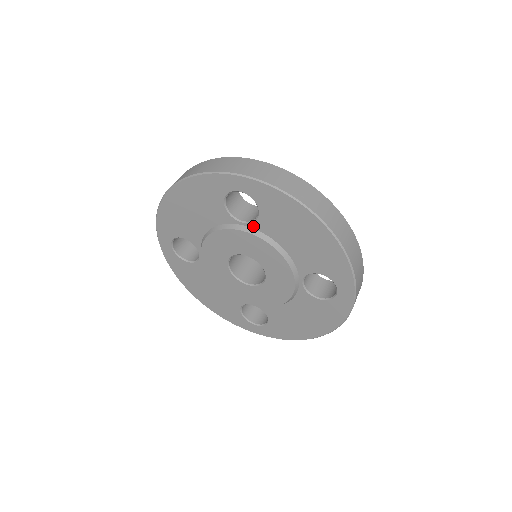
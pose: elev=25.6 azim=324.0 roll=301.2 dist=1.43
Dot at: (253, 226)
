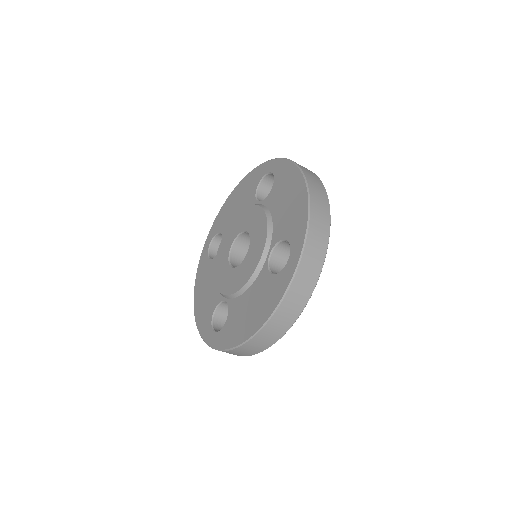
Dot at: (264, 202)
